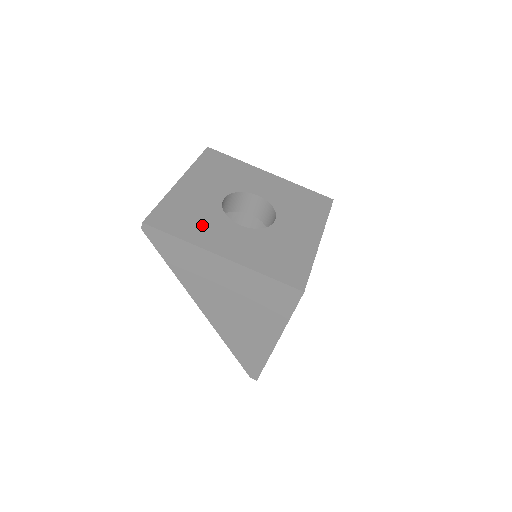
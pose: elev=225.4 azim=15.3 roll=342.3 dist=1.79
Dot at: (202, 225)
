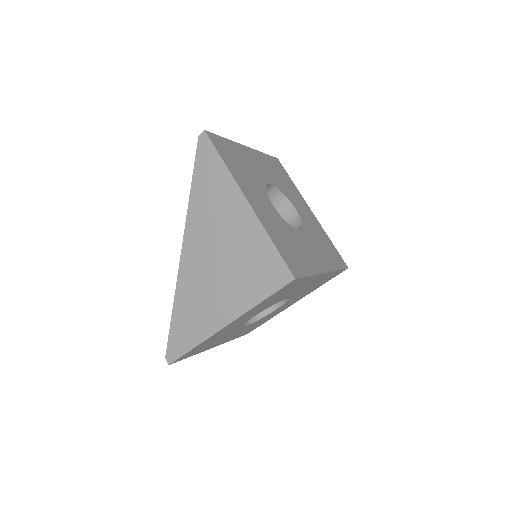
Dot at: (246, 175)
